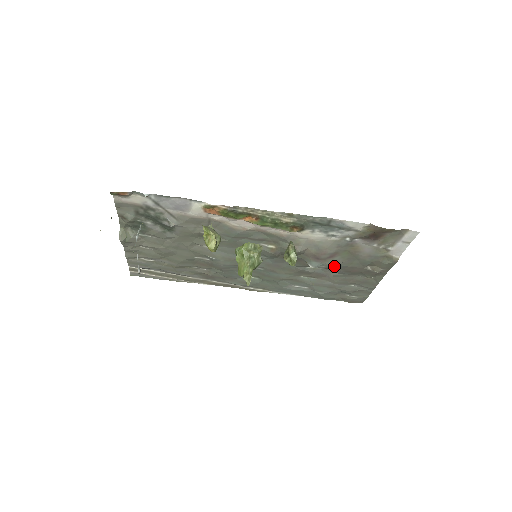
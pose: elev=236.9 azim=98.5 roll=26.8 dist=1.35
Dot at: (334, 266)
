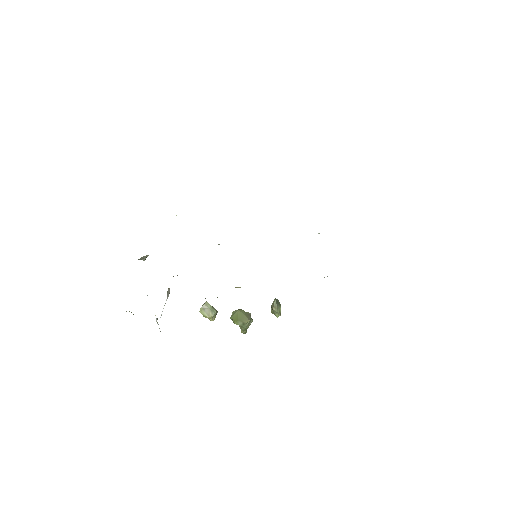
Dot at: occluded
